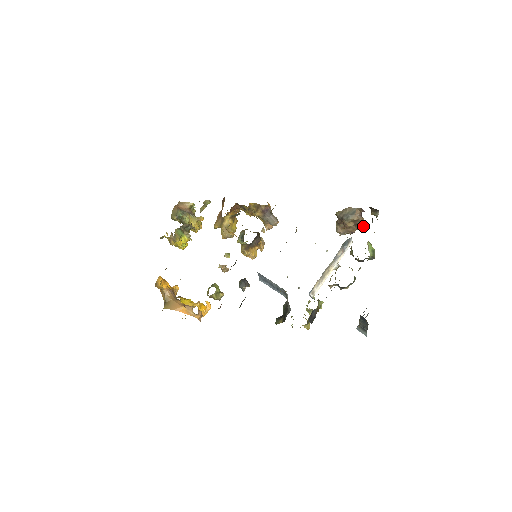
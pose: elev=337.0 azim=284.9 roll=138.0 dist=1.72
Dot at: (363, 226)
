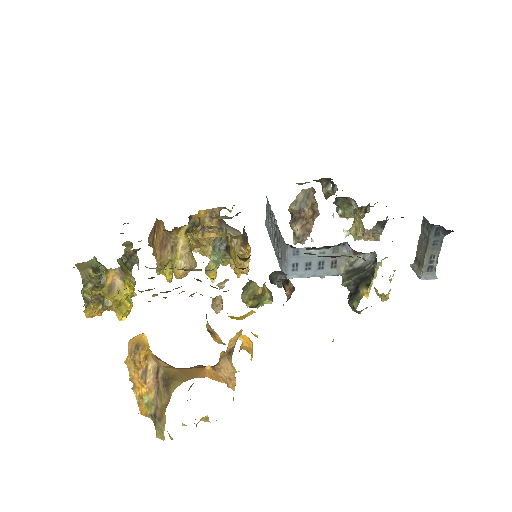
Dot at: occluded
